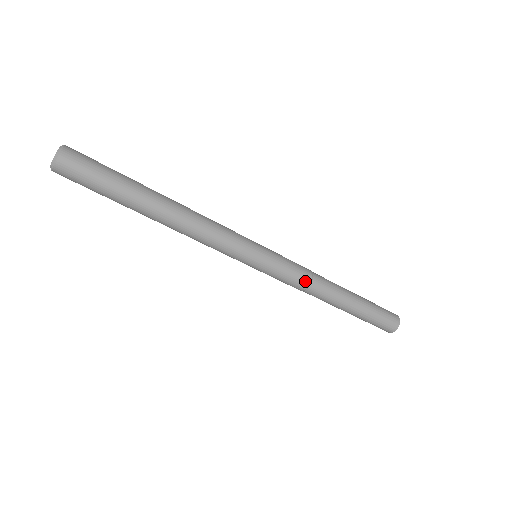
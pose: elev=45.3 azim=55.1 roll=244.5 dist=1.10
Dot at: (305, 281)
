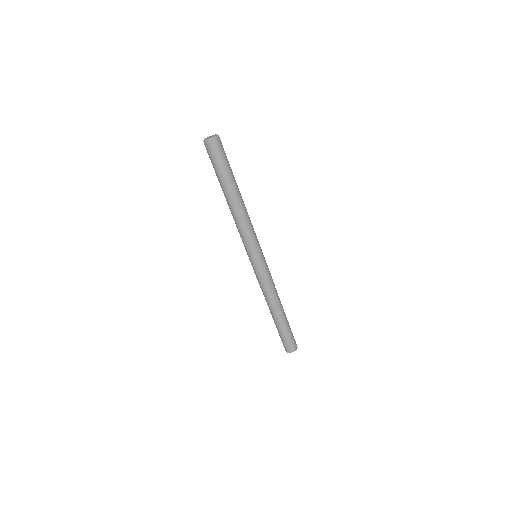
Dot at: (270, 287)
